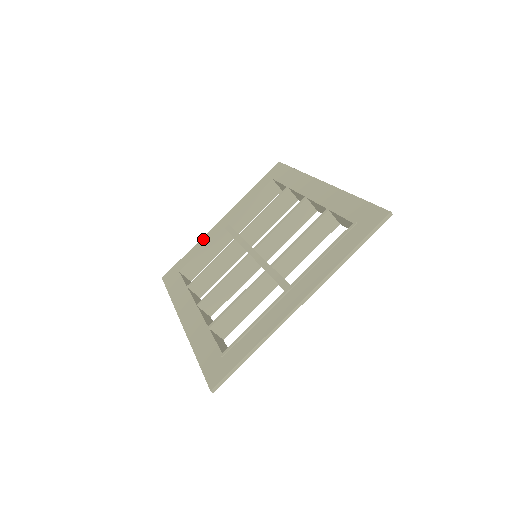
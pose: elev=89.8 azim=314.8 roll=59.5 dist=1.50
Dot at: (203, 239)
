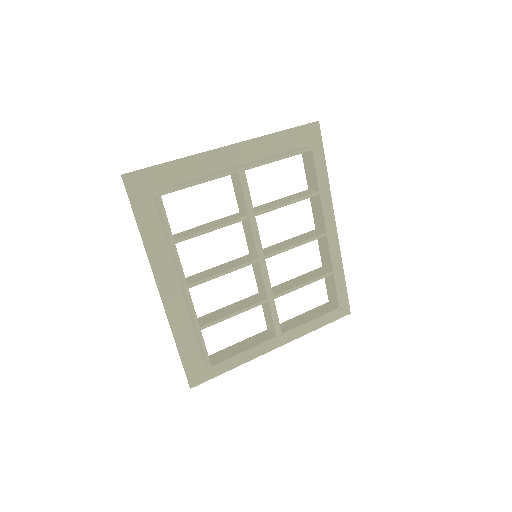
Dot at: (249, 354)
